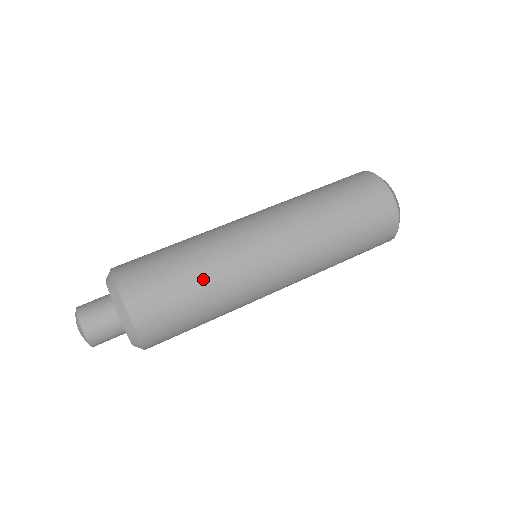
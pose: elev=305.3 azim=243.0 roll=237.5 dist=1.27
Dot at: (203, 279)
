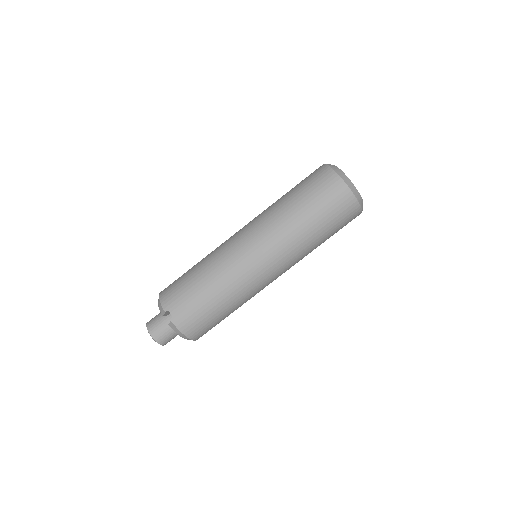
Dot at: occluded
